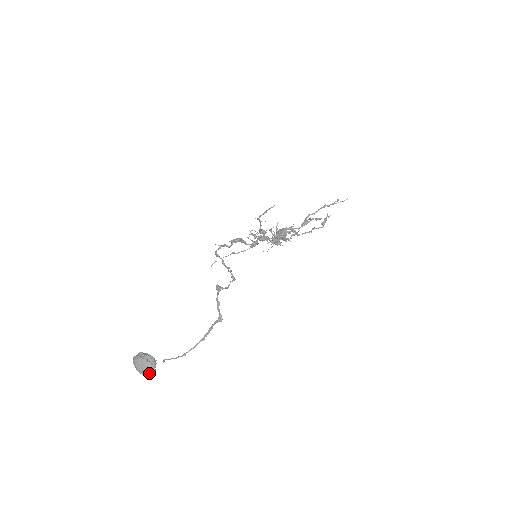
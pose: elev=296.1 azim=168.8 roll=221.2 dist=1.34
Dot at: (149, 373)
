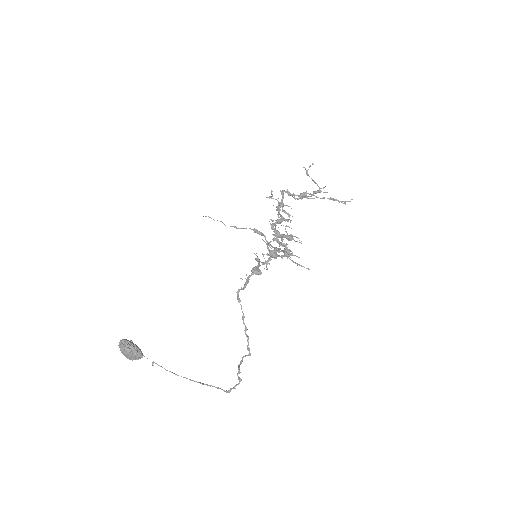
Dot at: occluded
